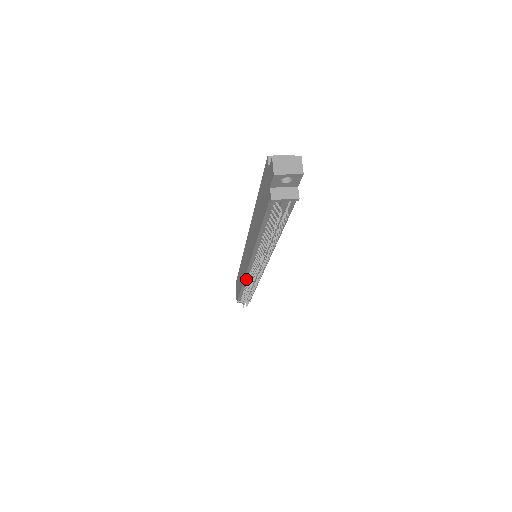
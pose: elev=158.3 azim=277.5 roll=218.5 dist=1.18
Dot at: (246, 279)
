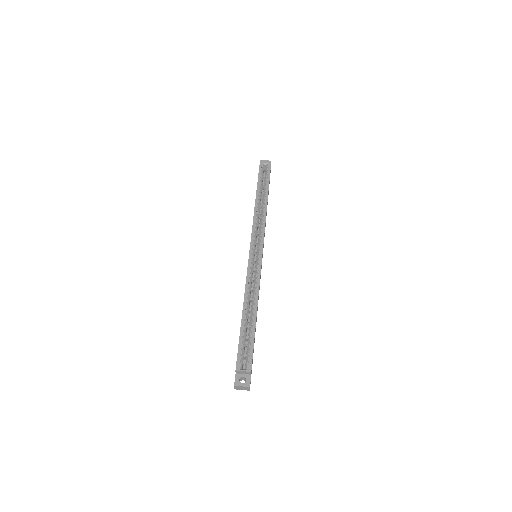
Dot at: occluded
